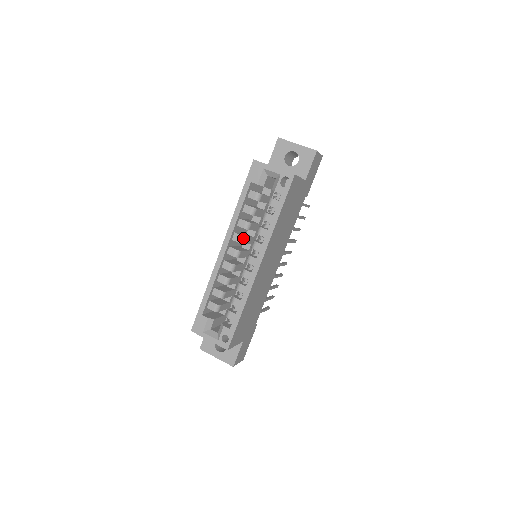
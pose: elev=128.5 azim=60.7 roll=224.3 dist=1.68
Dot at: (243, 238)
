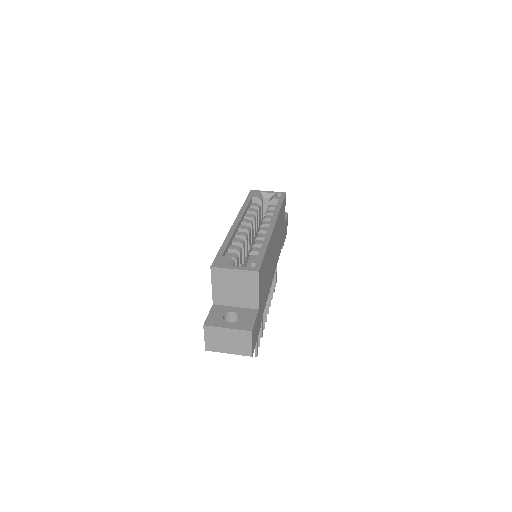
Dot at: (251, 222)
